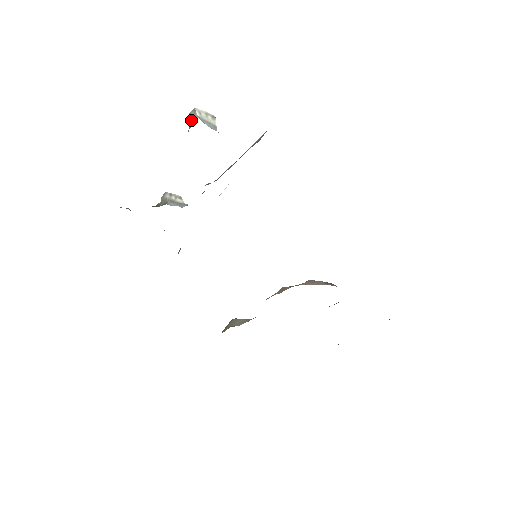
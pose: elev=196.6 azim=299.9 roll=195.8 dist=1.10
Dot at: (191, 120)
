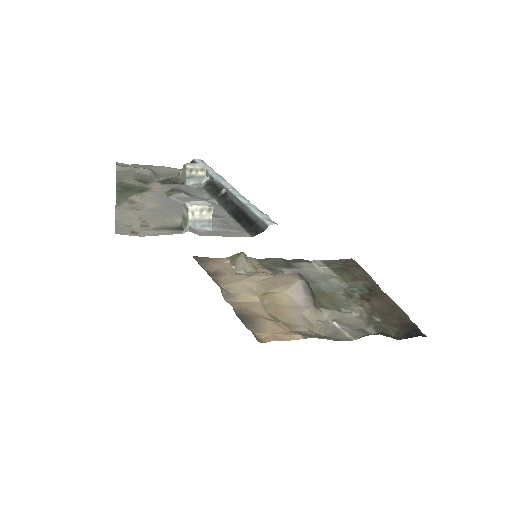
Dot at: (184, 215)
